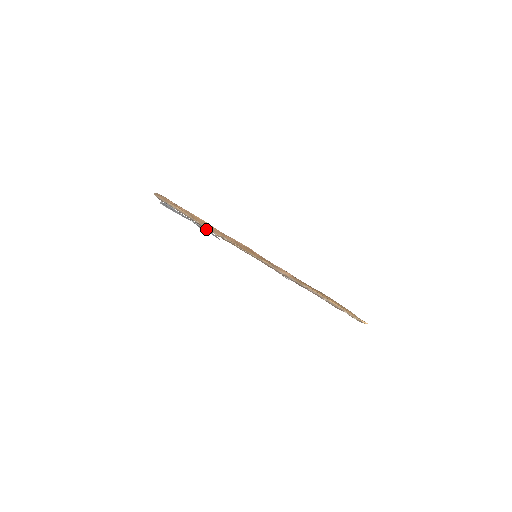
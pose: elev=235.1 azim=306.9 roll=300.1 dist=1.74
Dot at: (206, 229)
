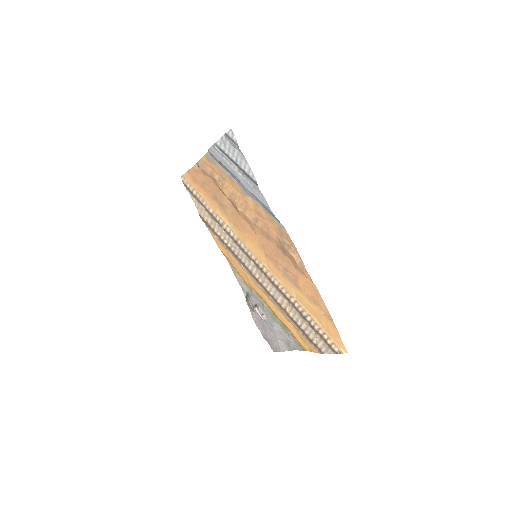
Dot at: (250, 173)
